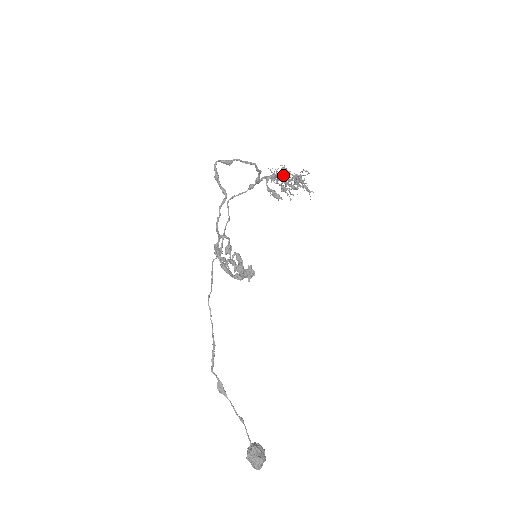
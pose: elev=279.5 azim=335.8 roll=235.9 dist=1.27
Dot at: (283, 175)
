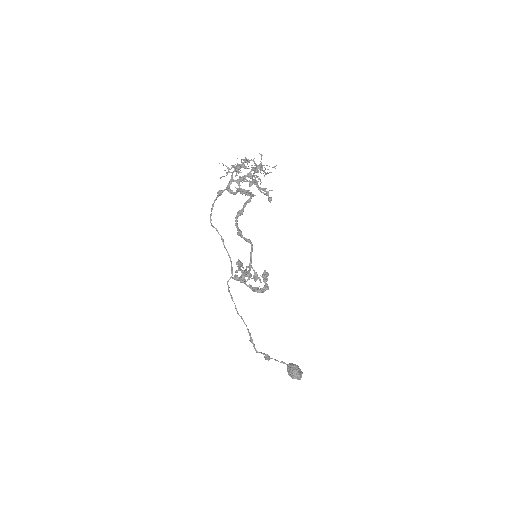
Dot at: occluded
